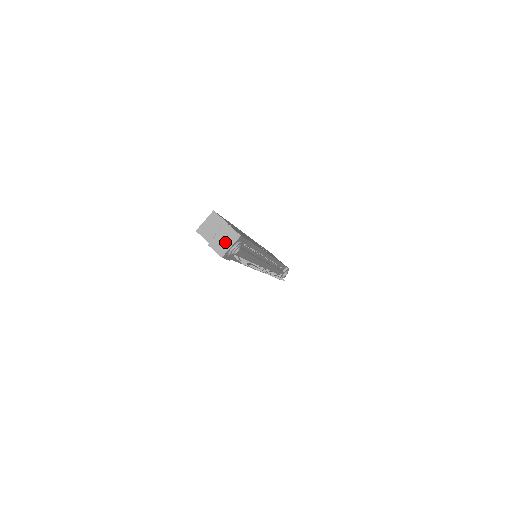
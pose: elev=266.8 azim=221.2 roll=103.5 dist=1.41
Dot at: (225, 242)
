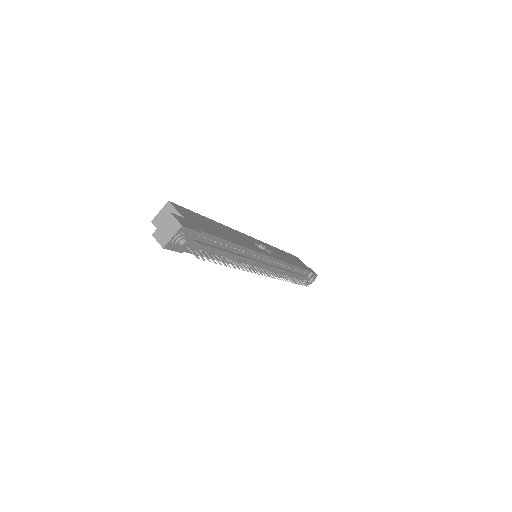
Dot at: (167, 232)
